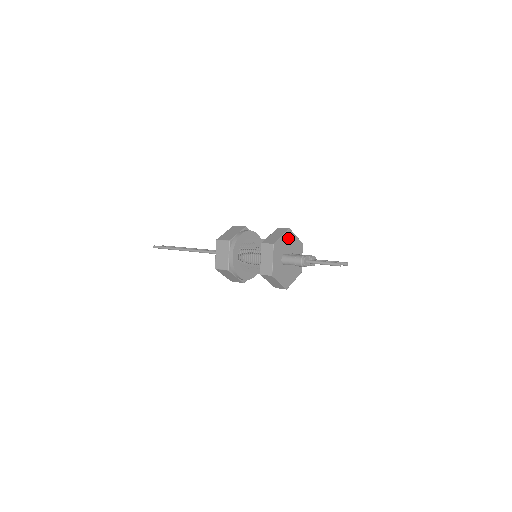
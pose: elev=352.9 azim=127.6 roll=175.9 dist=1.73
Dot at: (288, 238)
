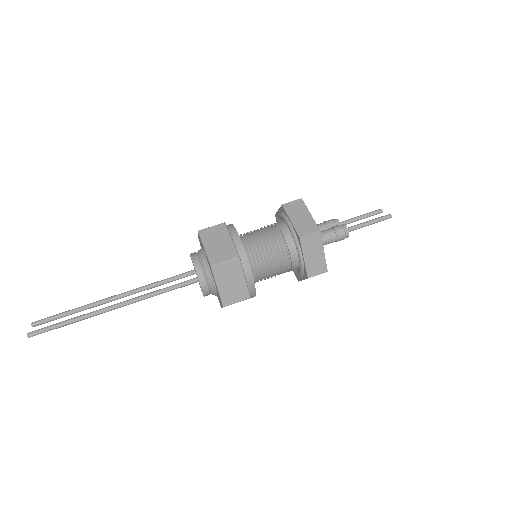
Dot at: occluded
